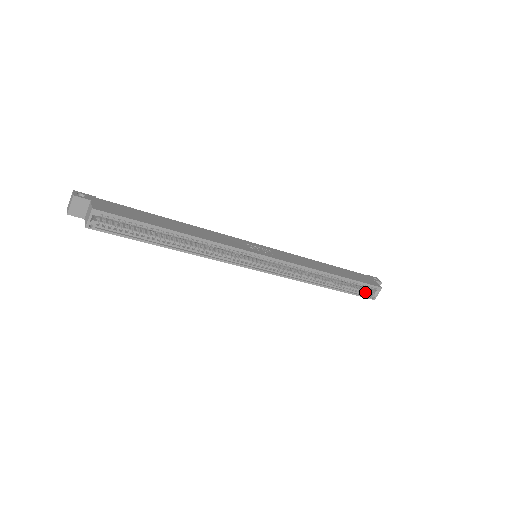
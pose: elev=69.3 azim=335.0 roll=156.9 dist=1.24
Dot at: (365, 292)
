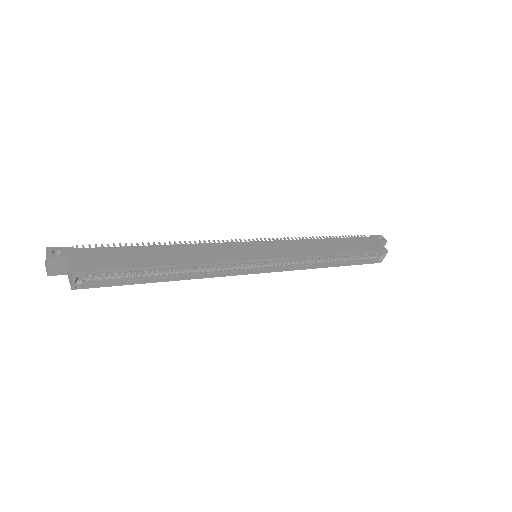
Dot at: (371, 258)
